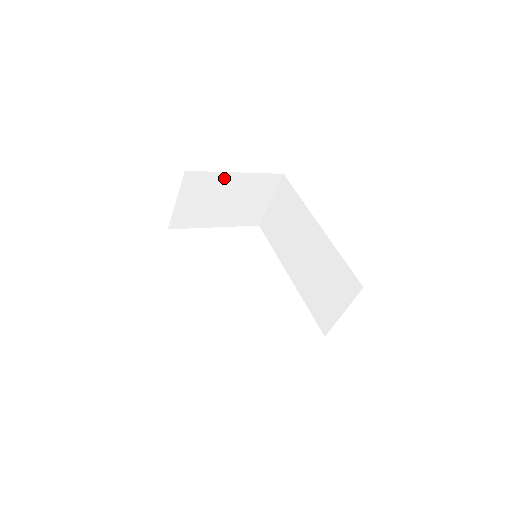
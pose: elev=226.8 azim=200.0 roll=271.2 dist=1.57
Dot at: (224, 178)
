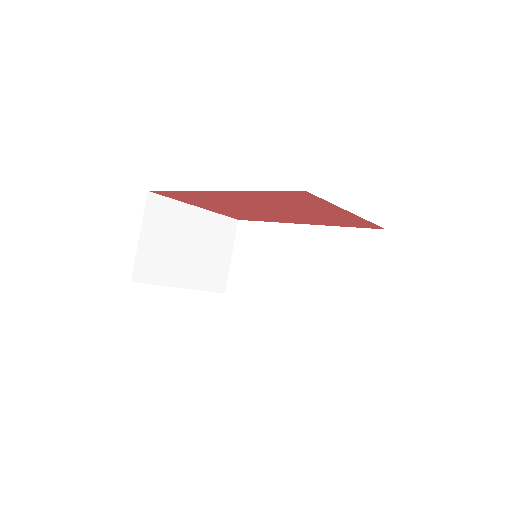
Dot at: (186, 212)
